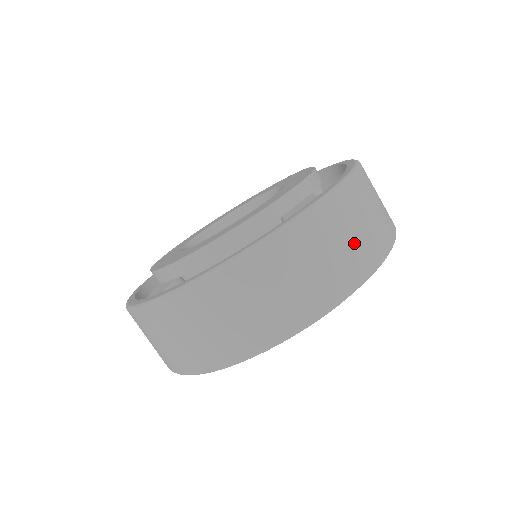
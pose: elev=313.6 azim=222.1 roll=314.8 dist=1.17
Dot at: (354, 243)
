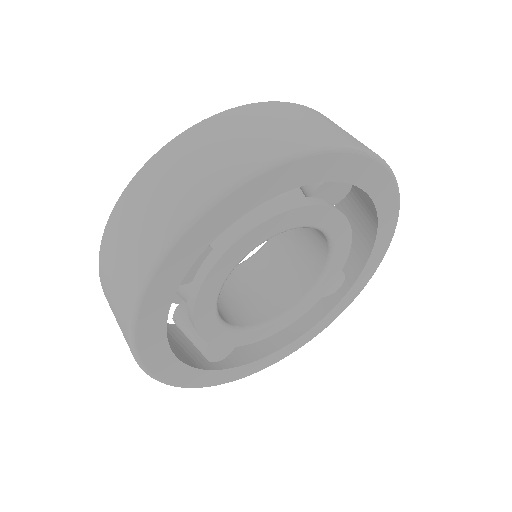
Dot at: occluded
